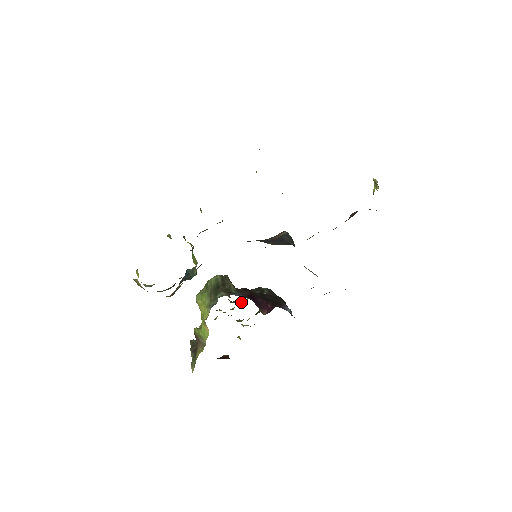
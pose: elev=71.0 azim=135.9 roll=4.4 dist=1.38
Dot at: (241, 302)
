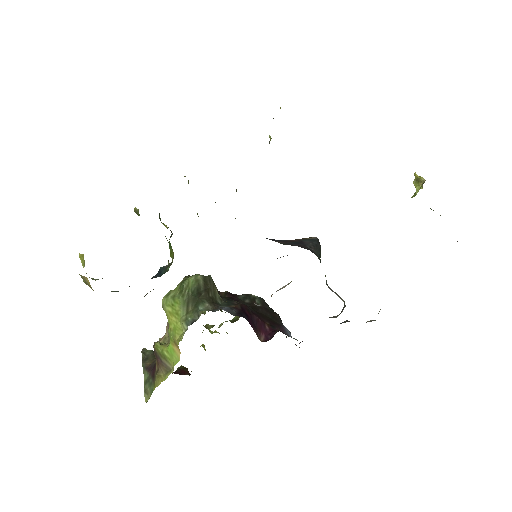
Dot at: occluded
